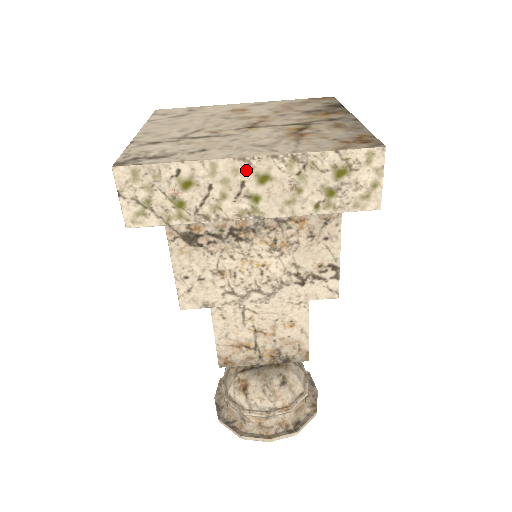
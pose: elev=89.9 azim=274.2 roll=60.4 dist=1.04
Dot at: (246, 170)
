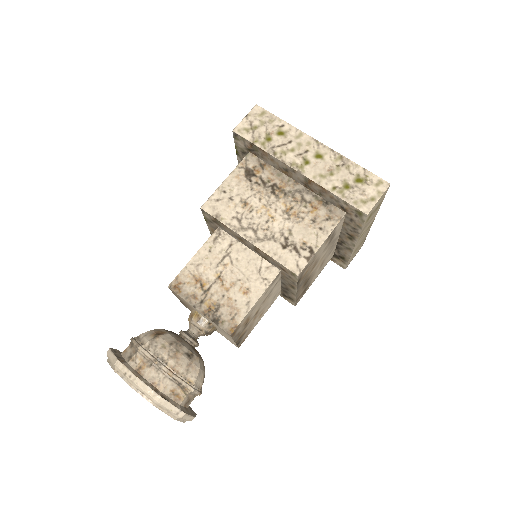
Dot at: (314, 147)
